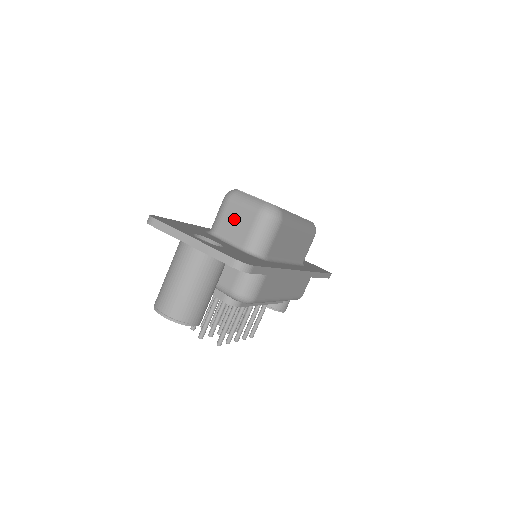
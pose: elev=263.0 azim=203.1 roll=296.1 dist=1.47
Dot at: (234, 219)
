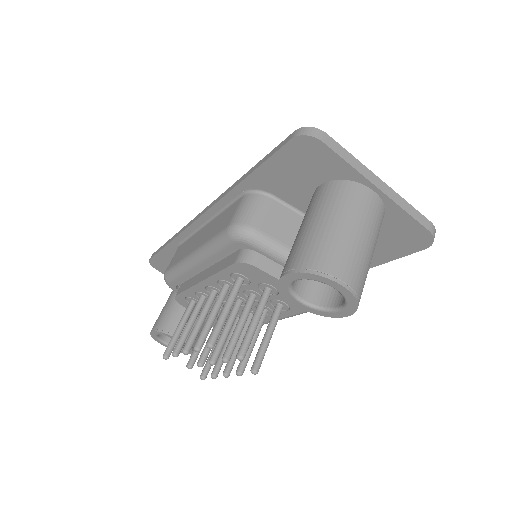
Dot at: occluded
